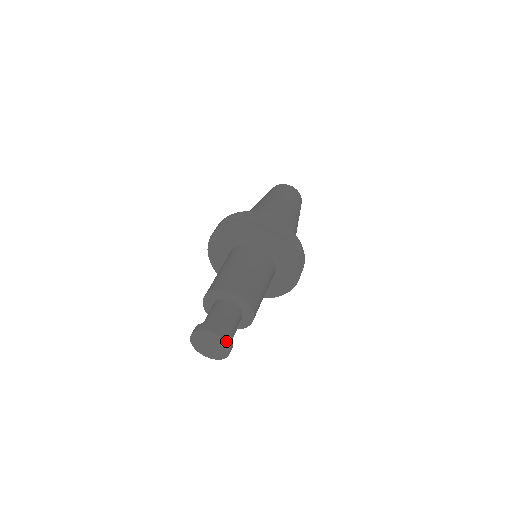
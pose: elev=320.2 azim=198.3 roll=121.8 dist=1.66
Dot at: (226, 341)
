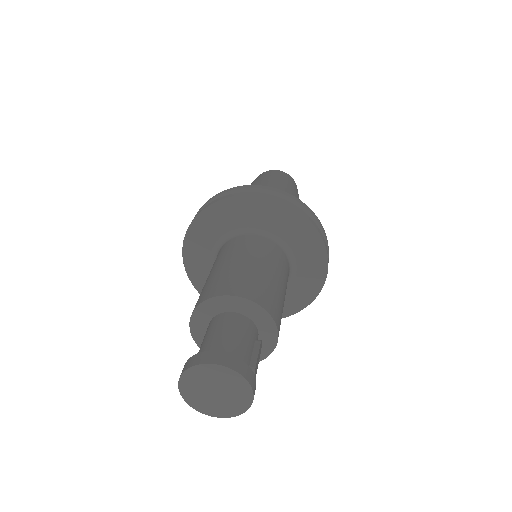
Dot at: (212, 363)
